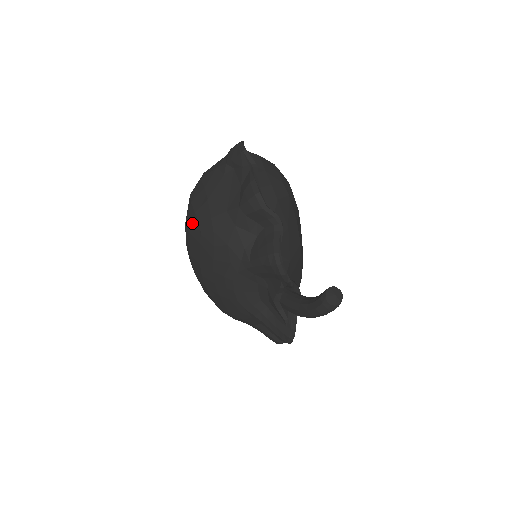
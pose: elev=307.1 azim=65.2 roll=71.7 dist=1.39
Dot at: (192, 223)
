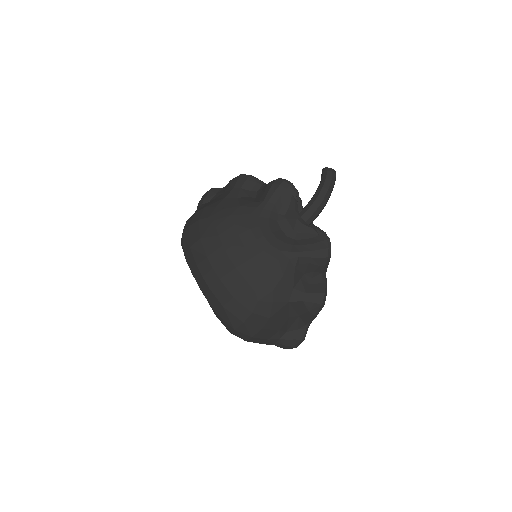
Dot at: (199, 229)
